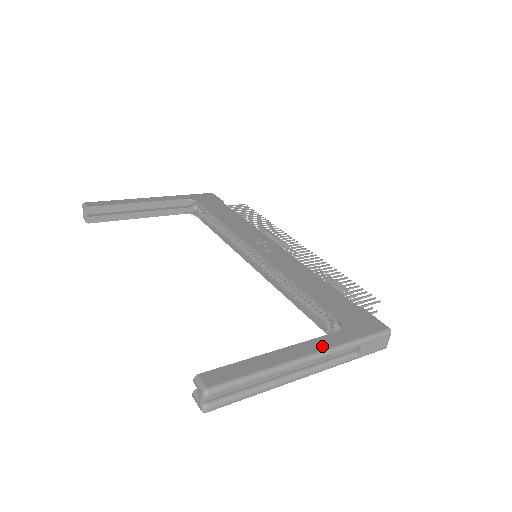
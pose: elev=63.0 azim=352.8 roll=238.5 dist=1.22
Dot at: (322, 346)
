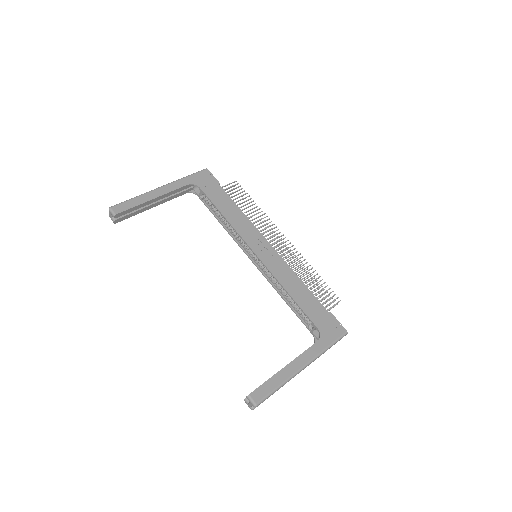
Dot at: (311, 356)
